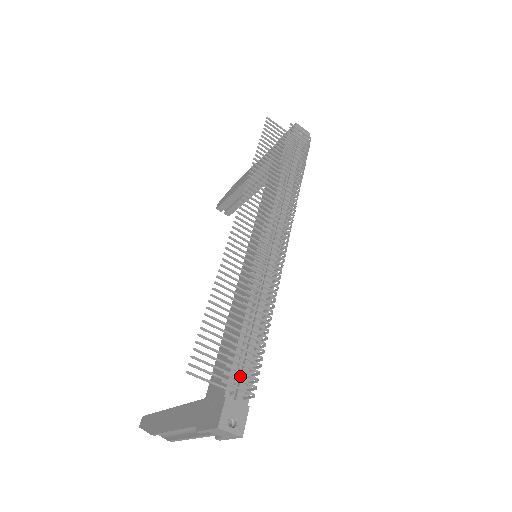
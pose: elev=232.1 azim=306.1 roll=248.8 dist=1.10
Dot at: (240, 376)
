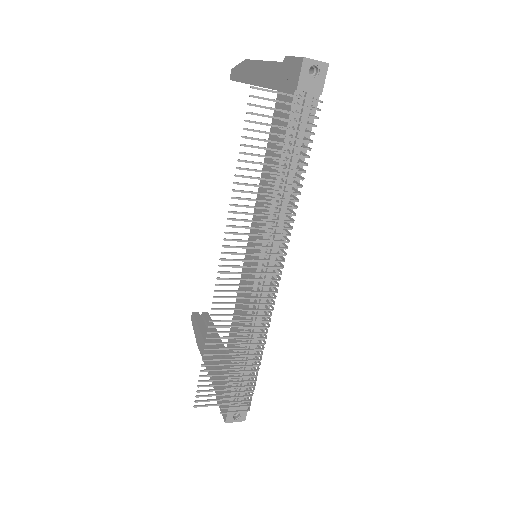
Dot at: (240, 388)
